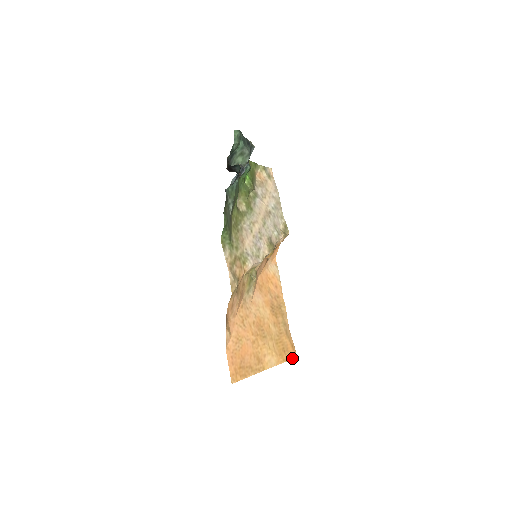
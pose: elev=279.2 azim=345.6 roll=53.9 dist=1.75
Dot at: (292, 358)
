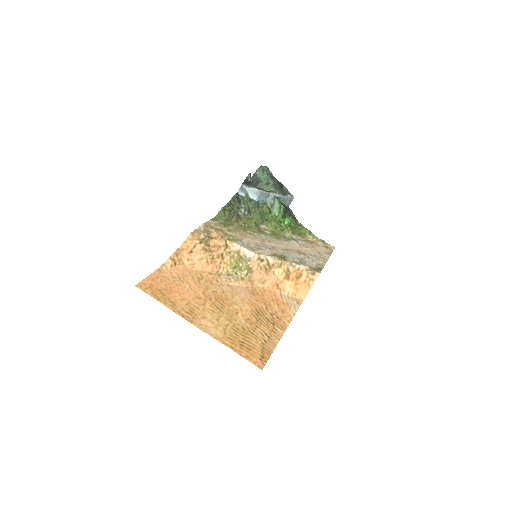
Dot at: (250, 361)
